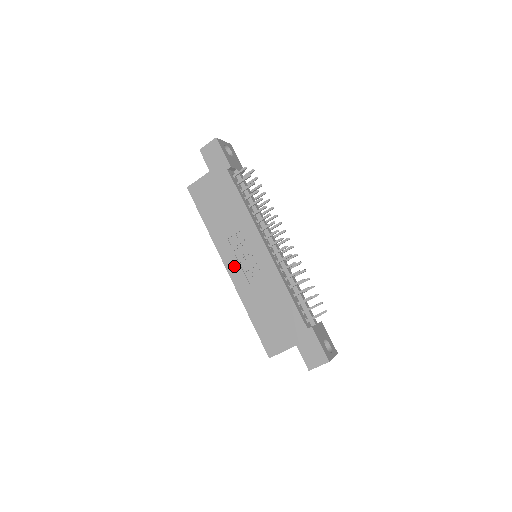
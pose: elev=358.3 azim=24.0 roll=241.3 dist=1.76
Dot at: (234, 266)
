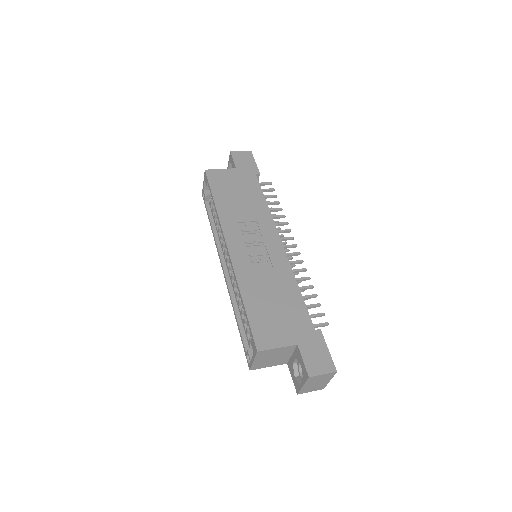
Dot at: (238, 247)
